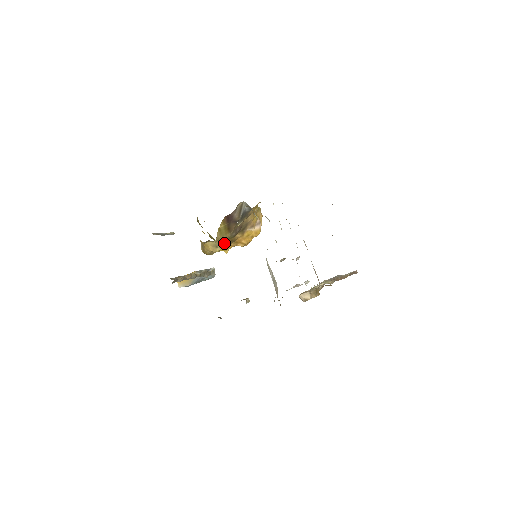
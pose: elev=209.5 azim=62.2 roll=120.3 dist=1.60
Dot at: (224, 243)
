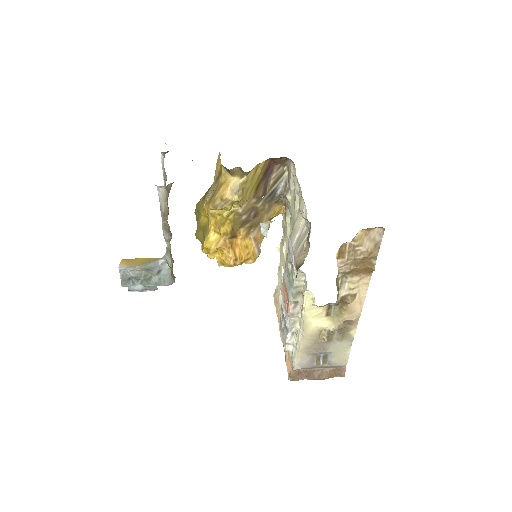
Dot at: (225, 226)
